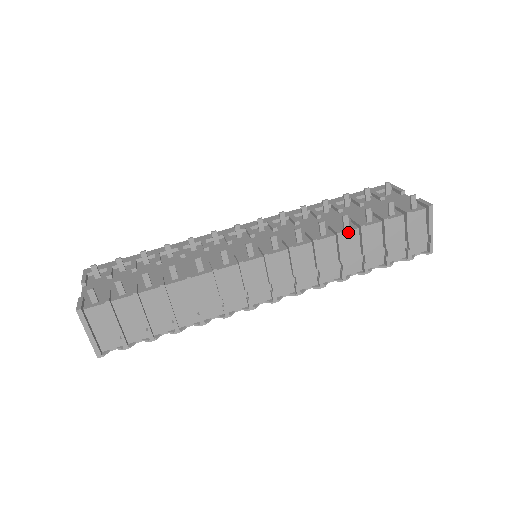
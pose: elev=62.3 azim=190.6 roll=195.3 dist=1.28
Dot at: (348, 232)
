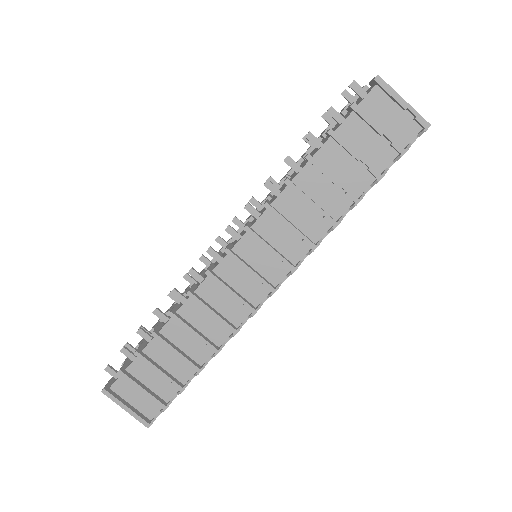
Dot at: (300, 173)
